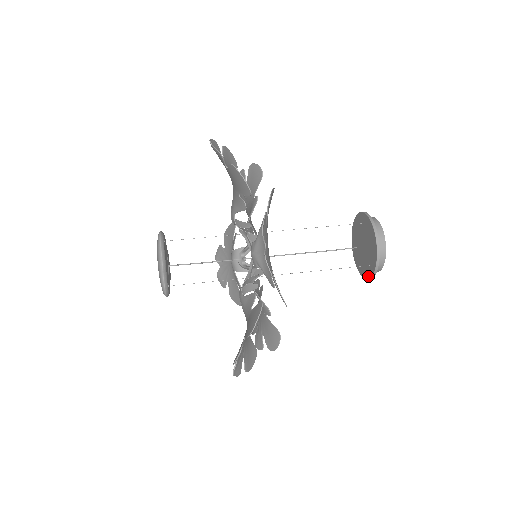
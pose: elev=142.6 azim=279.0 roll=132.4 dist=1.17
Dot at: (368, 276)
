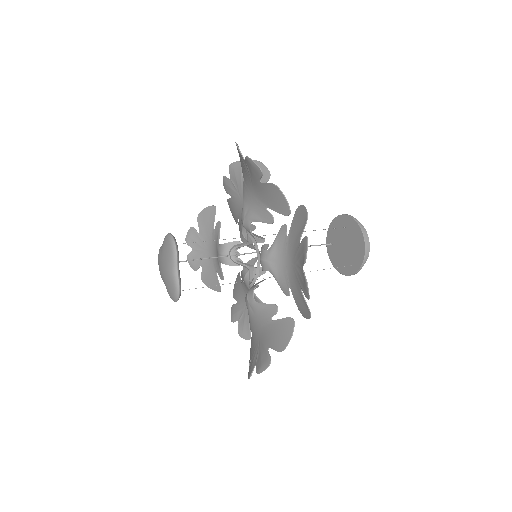
Dot at: (347, 273)
